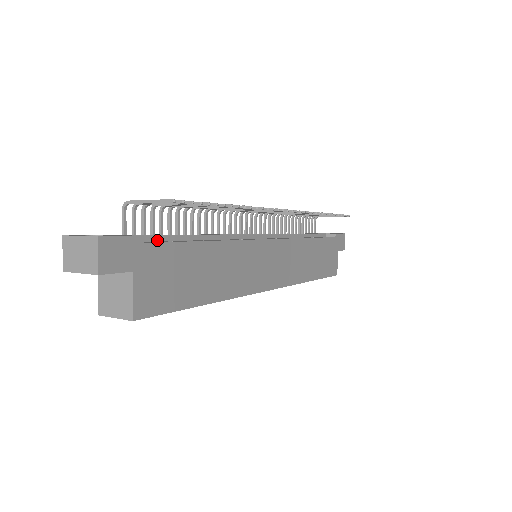
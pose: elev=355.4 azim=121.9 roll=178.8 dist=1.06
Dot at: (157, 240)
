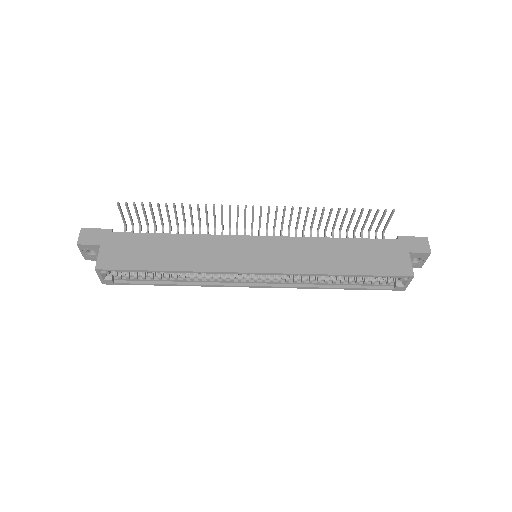
Dot at: occluded
